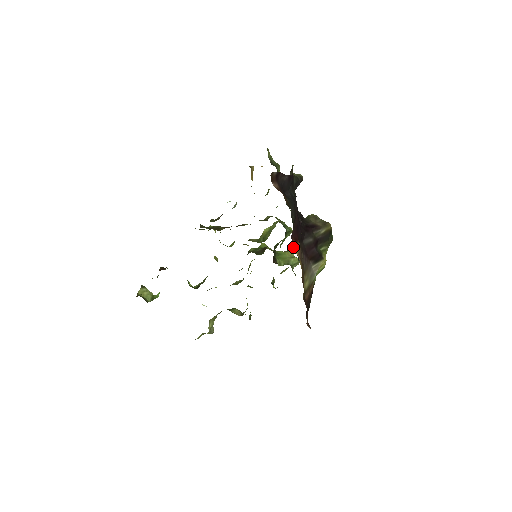
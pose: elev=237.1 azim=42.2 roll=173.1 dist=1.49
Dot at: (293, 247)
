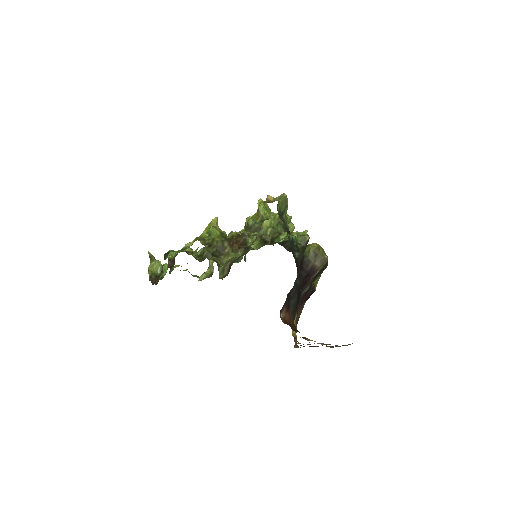
Dot at: (292, 331)
